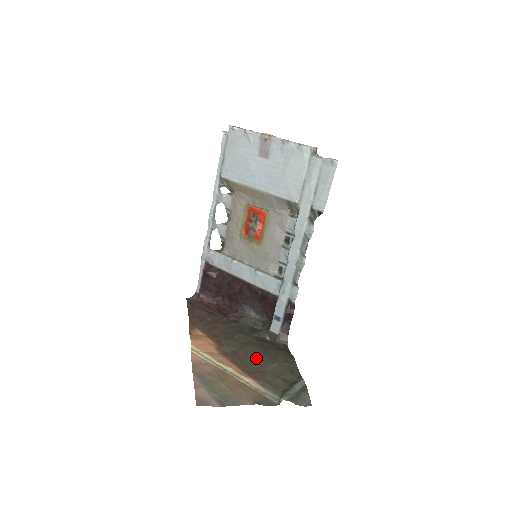
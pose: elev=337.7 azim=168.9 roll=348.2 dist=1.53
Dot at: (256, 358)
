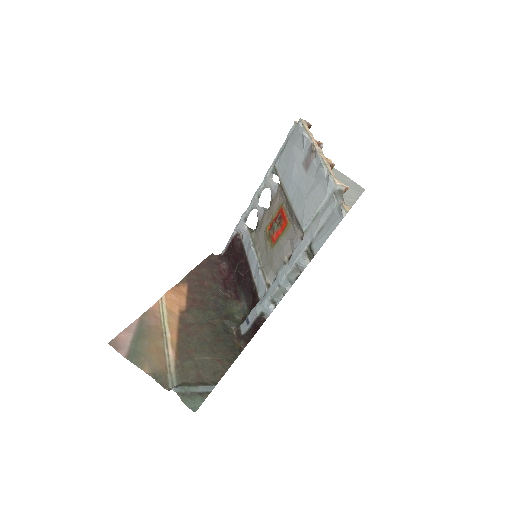
Dot at: (200, 341)
